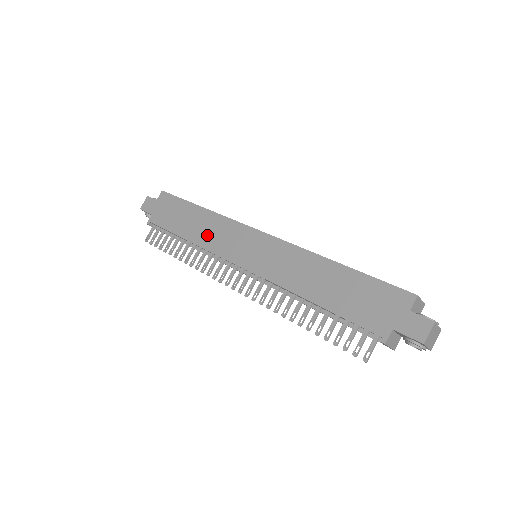
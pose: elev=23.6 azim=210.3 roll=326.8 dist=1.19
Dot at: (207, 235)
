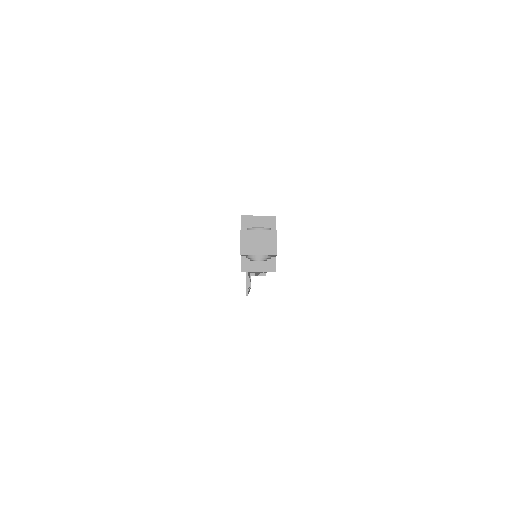
Dot at: occluded
